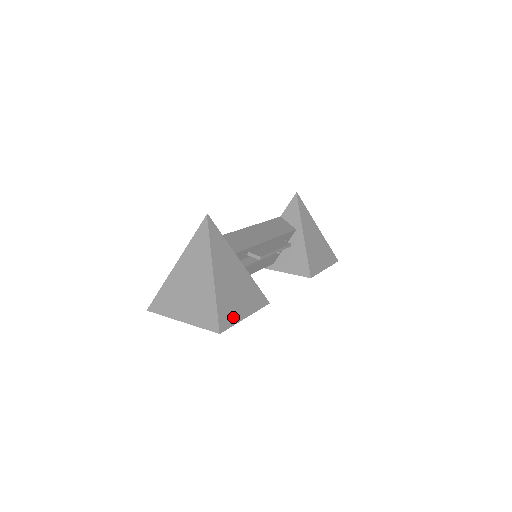
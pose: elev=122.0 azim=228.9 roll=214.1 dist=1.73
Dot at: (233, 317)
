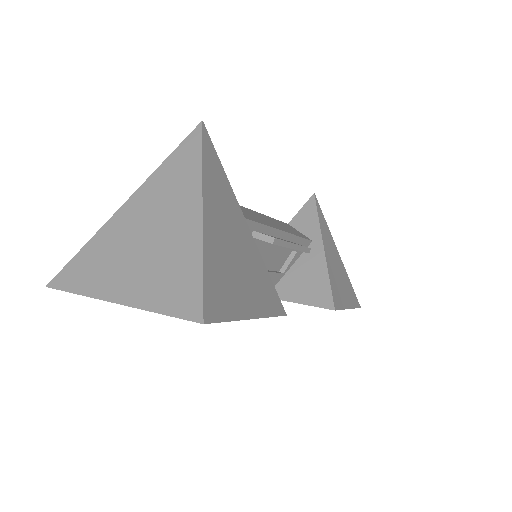
Dot at: (230, 305)
